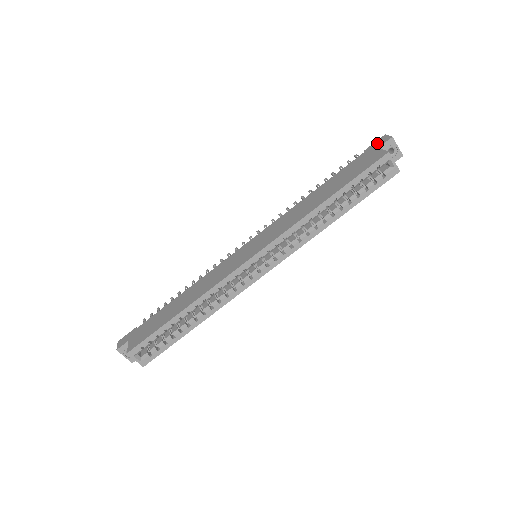
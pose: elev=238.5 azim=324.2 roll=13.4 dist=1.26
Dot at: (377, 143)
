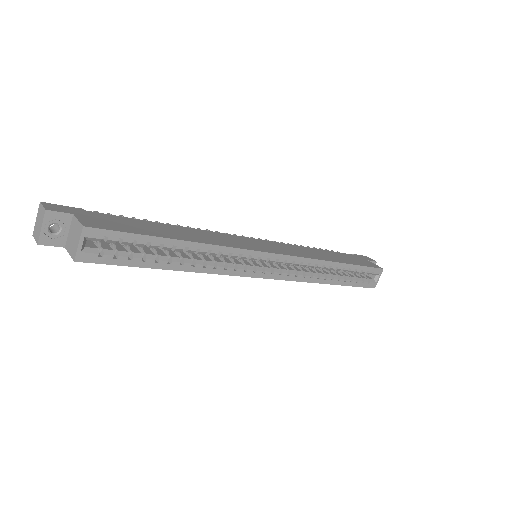
Dot at: (364, 257)
